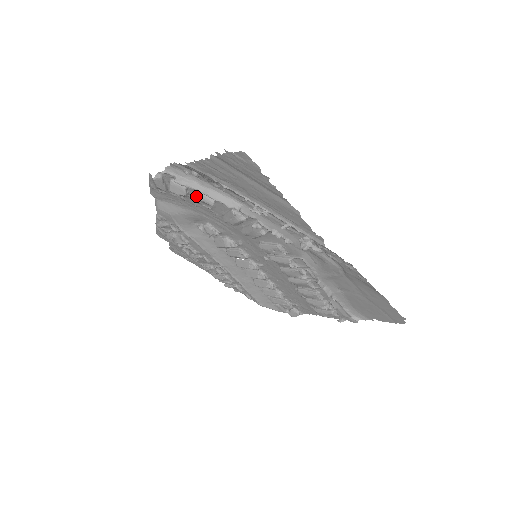
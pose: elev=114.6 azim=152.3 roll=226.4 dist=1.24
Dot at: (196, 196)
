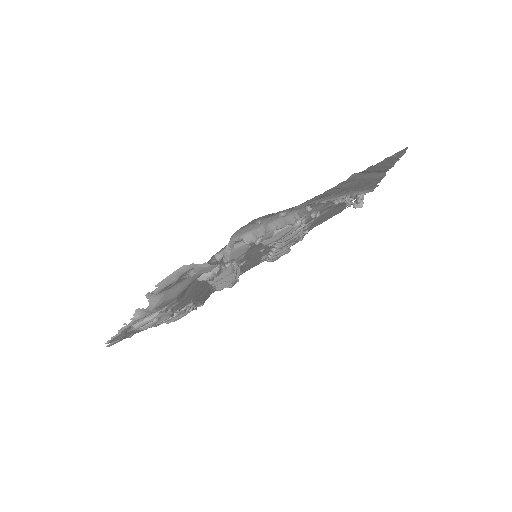
Dot at: occluded
